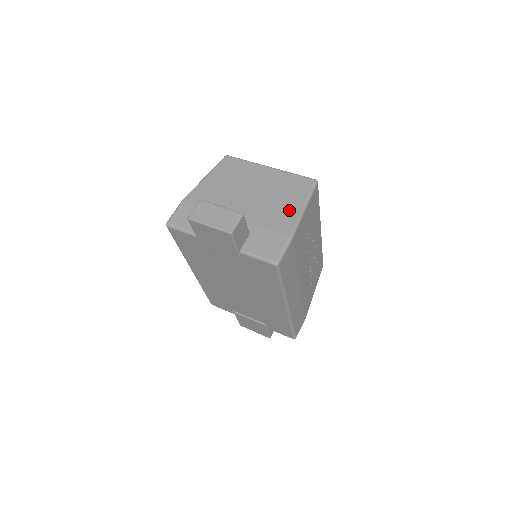
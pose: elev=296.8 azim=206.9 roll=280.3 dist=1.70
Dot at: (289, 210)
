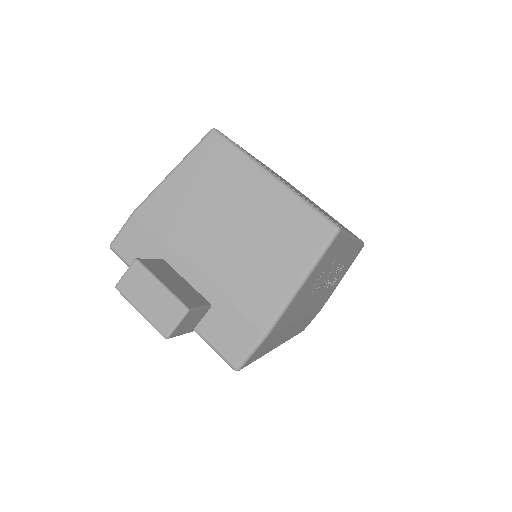
Dot at: (277, 281)
